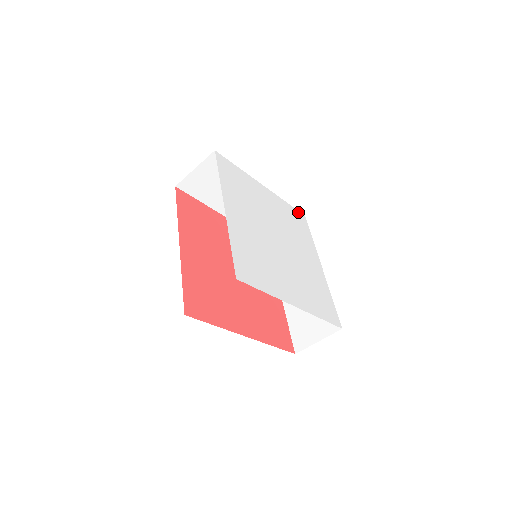
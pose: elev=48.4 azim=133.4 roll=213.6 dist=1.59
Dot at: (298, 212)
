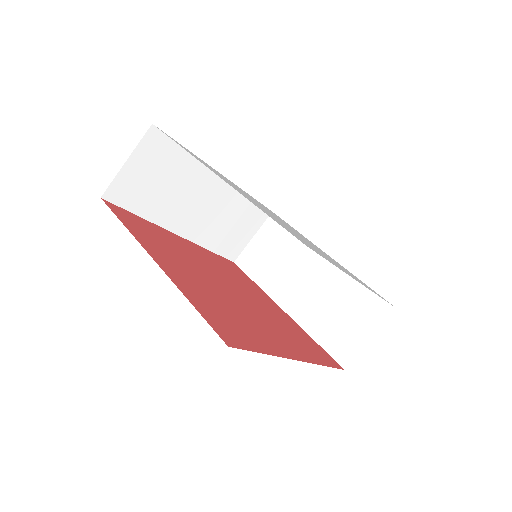
Dot at: occluded
